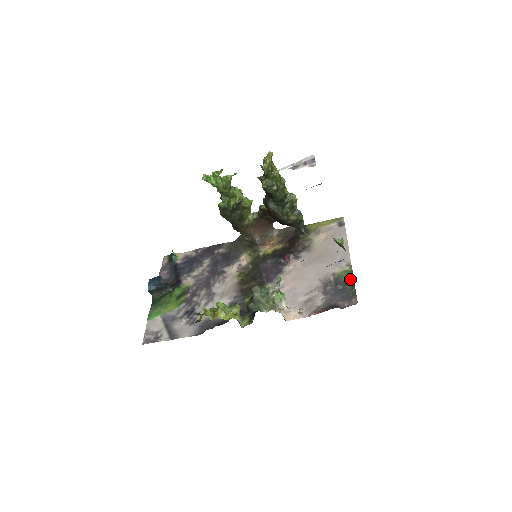
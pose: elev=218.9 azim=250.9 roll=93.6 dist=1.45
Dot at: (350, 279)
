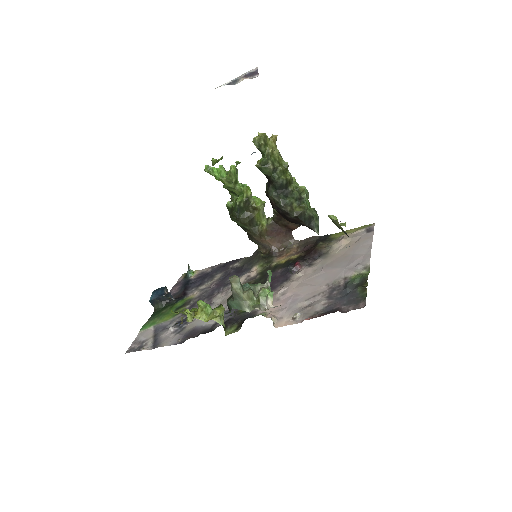
Dot at: (363, 282)
